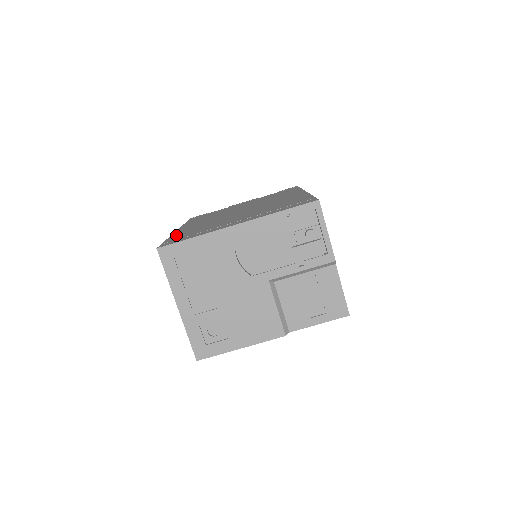
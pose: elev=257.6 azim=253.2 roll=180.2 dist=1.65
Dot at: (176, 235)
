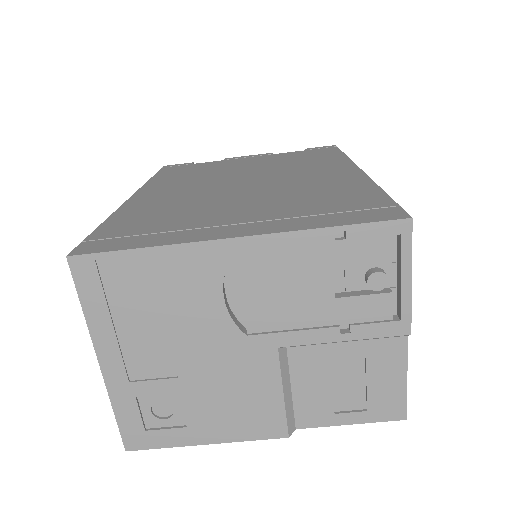
Dot at: (121, 217)
